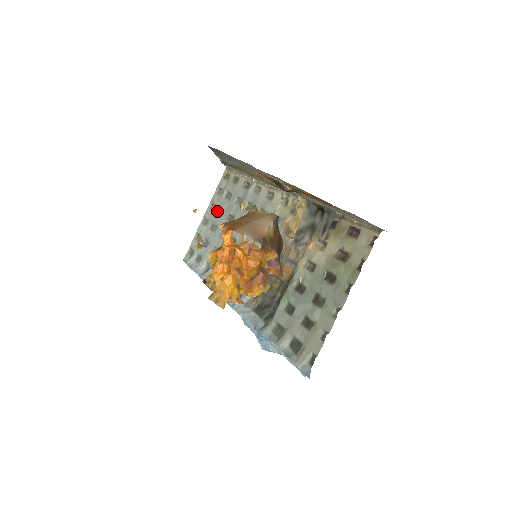
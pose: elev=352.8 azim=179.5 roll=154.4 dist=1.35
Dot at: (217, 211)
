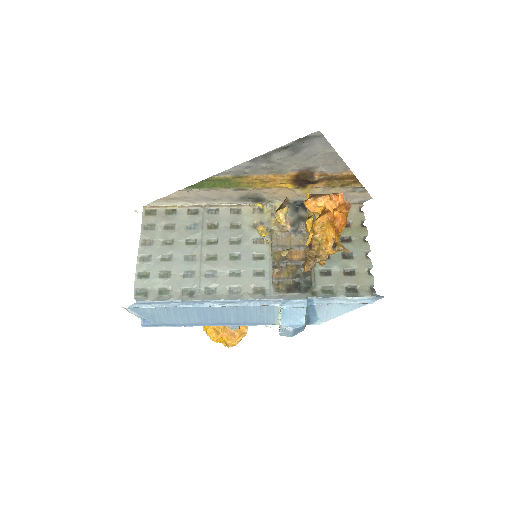
Dot at: (161, 243)
